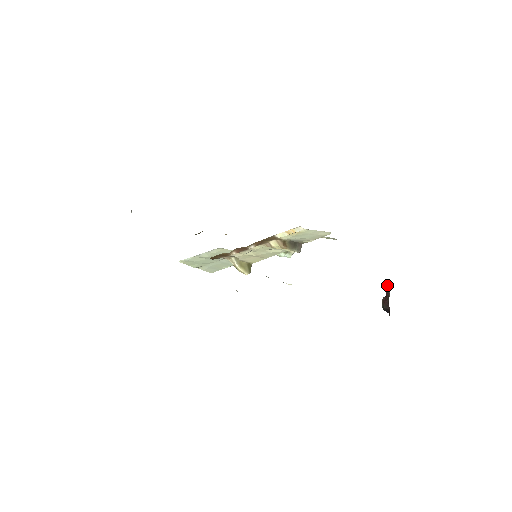
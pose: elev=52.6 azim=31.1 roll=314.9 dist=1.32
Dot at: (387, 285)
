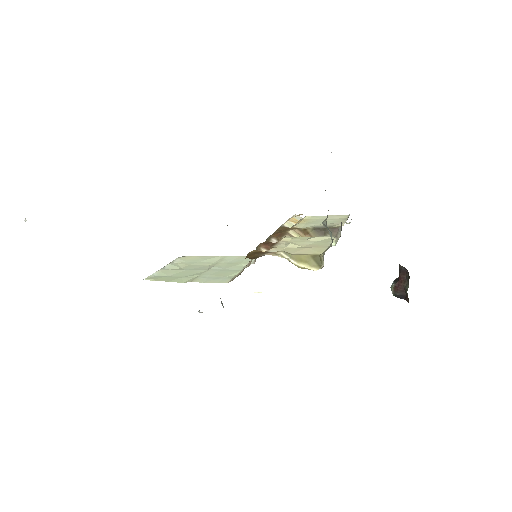
Dot at: (403, 268)
